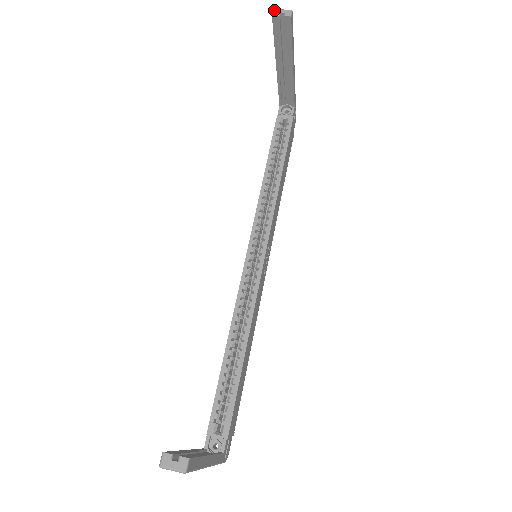
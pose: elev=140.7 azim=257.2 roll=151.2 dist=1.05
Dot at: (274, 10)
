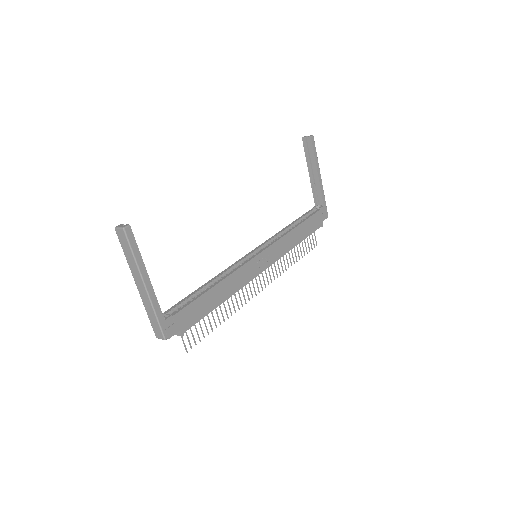
Dot at: (304, 136)
